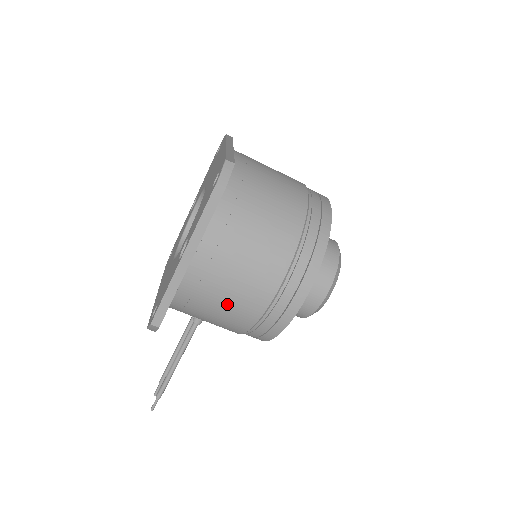
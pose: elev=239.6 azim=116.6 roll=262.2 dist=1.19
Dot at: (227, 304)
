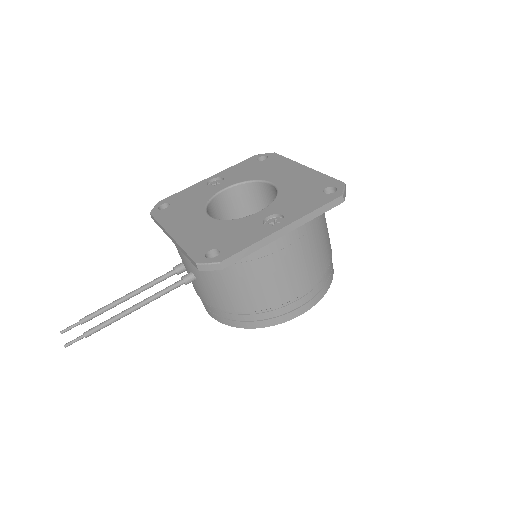
Dot at: (270, 282)
